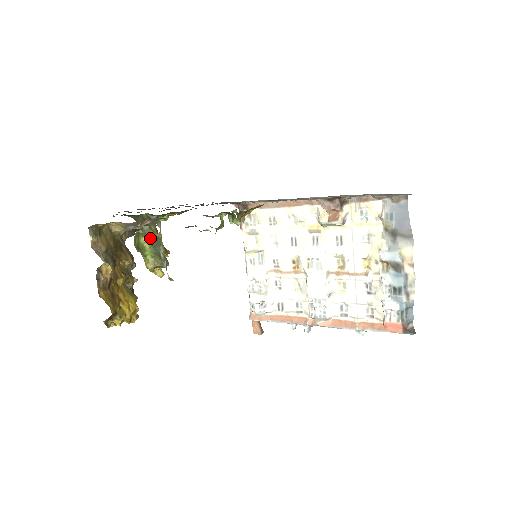
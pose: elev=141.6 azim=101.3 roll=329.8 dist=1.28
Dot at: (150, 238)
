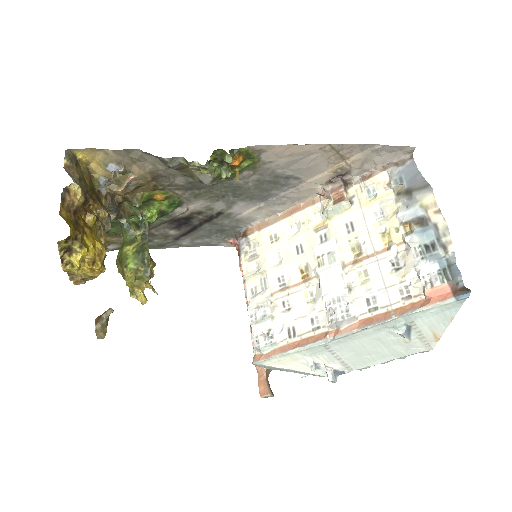
Dot at: (135, 246)
